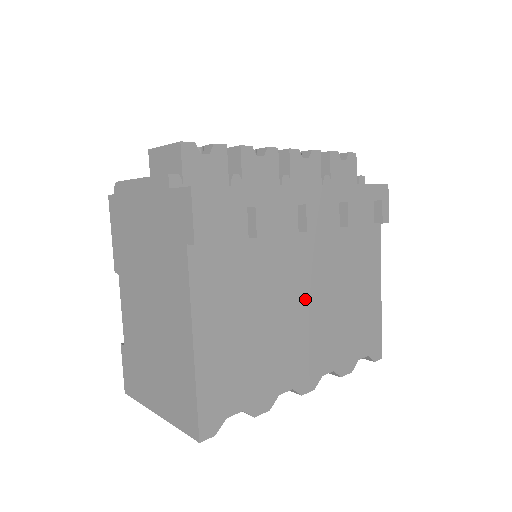
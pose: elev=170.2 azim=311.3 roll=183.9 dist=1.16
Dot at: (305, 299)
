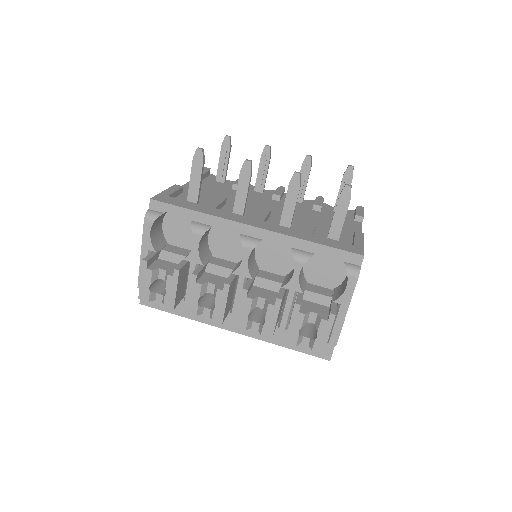
Dot at: occluded
